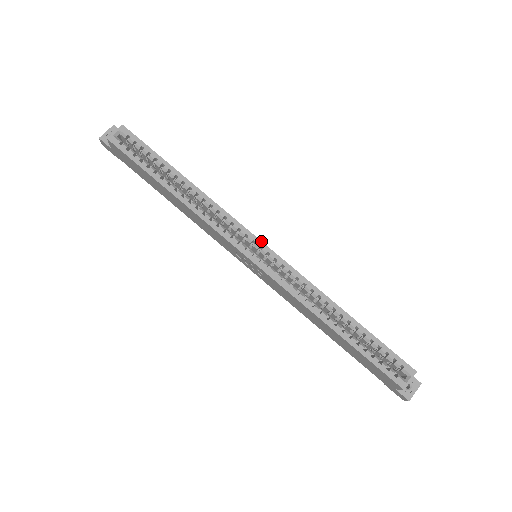
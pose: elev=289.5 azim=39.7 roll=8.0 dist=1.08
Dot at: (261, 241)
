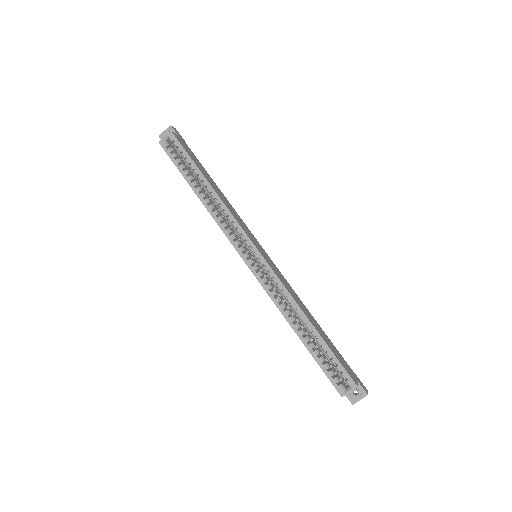
Dot at: (256, 248)
